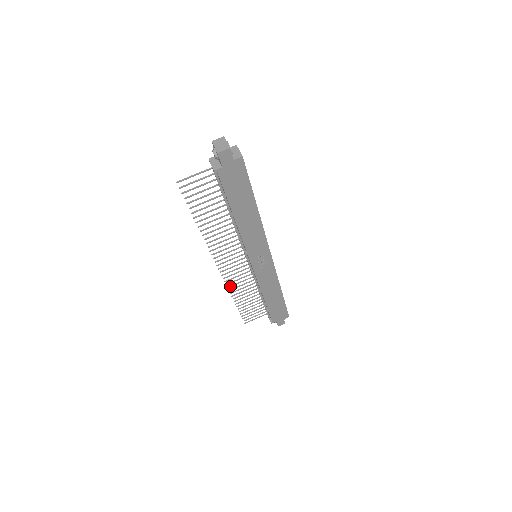
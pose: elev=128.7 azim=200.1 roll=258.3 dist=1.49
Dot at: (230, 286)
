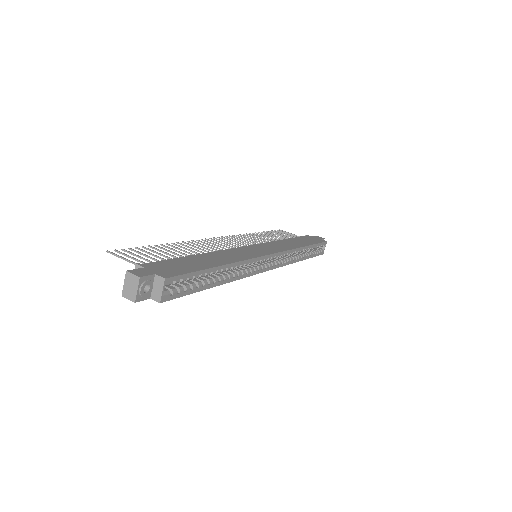
Dot at: occluded
